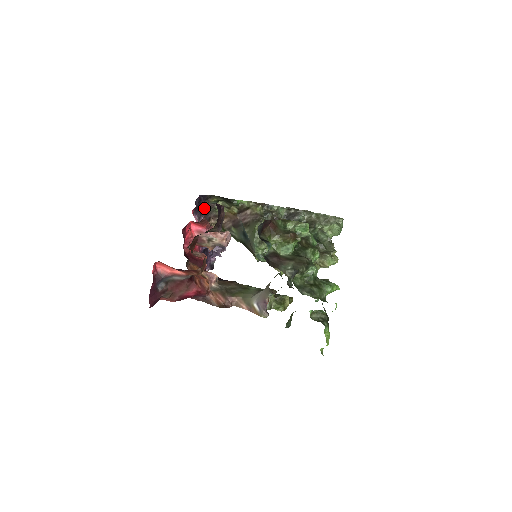
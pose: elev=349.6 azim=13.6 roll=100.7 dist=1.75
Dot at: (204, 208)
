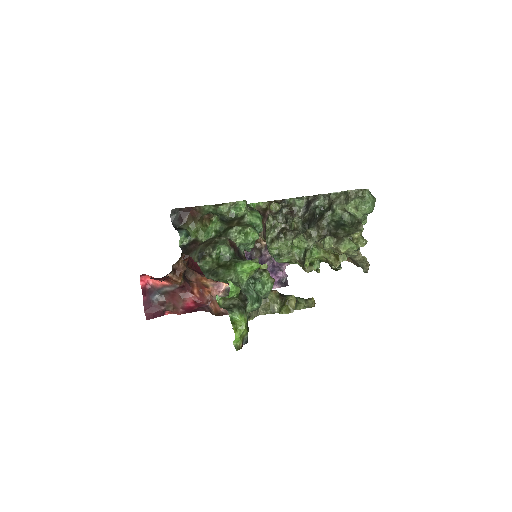
Dot at: occluded
